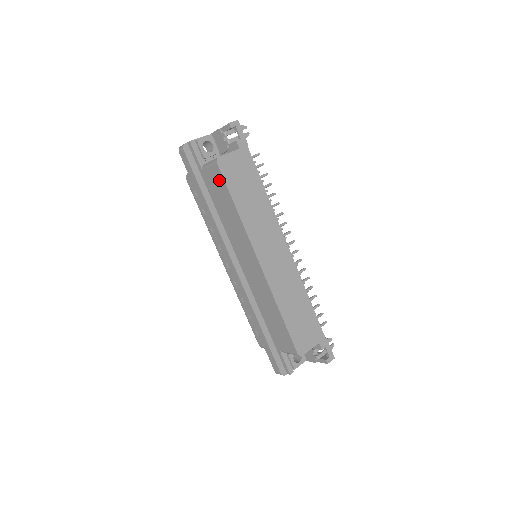
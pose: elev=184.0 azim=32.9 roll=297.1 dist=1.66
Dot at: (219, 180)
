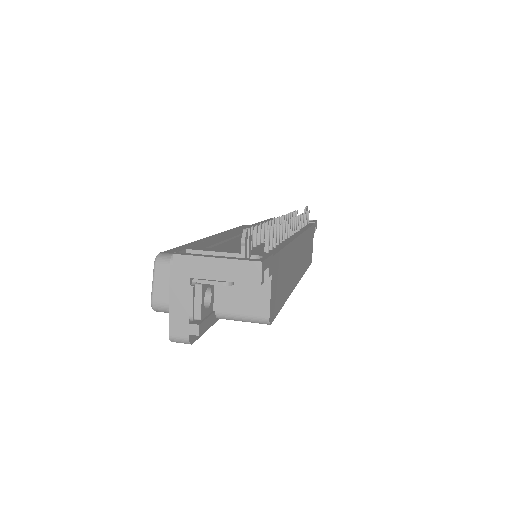
Dot at: occluded
